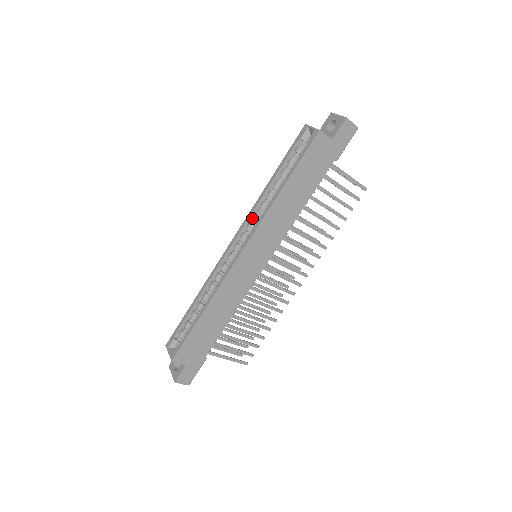
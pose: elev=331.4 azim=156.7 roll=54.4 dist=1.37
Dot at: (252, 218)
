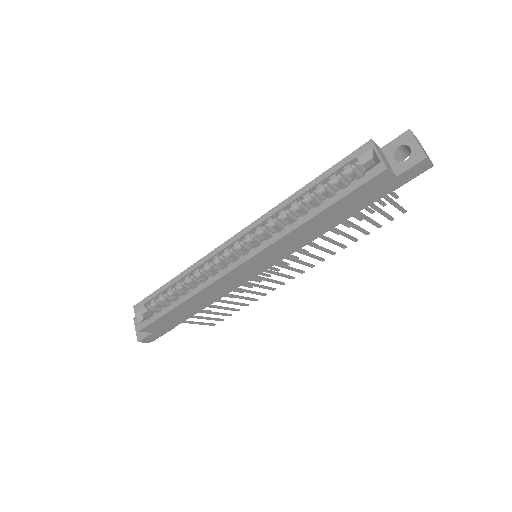
Dot at: (265, 223)
